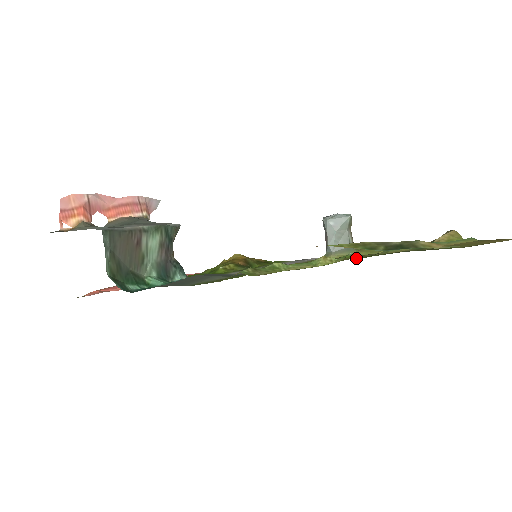
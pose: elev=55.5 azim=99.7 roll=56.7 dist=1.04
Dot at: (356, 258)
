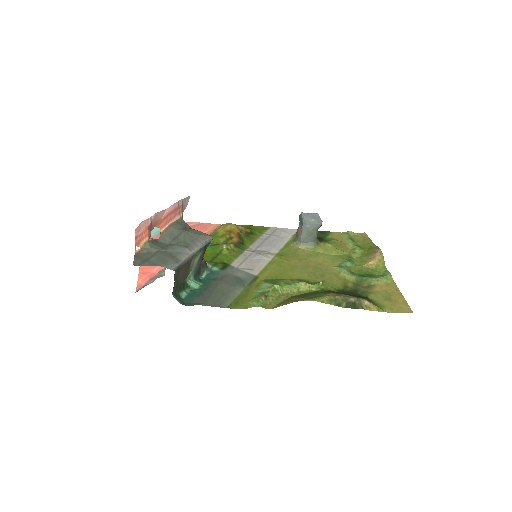
Dot at: (323, 283)
